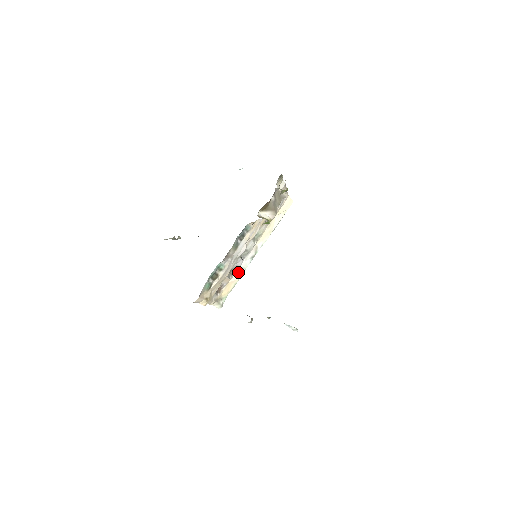
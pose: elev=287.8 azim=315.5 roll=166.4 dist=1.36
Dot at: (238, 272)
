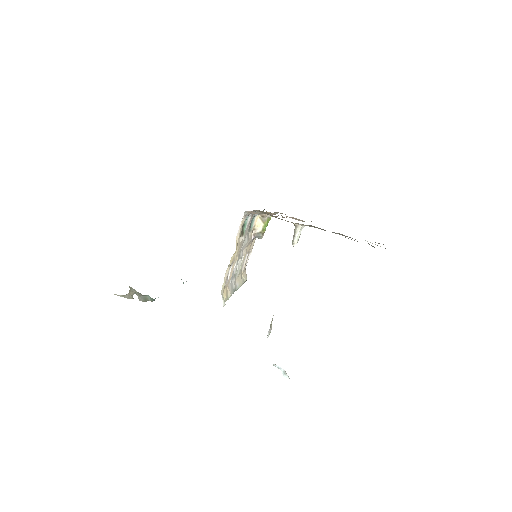
Dot at: (230, 287)
